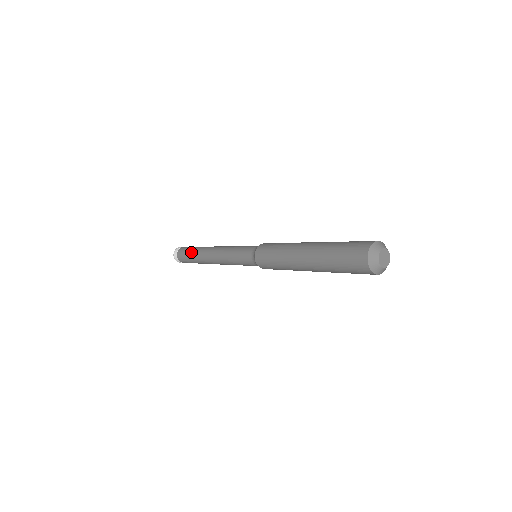
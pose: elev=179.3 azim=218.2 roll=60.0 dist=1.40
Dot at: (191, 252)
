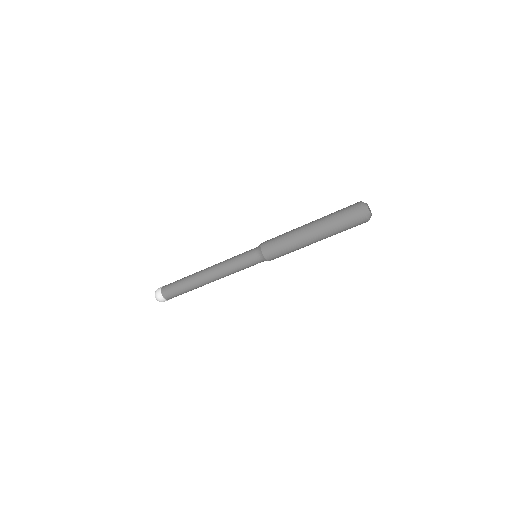
Dot at: occluded
